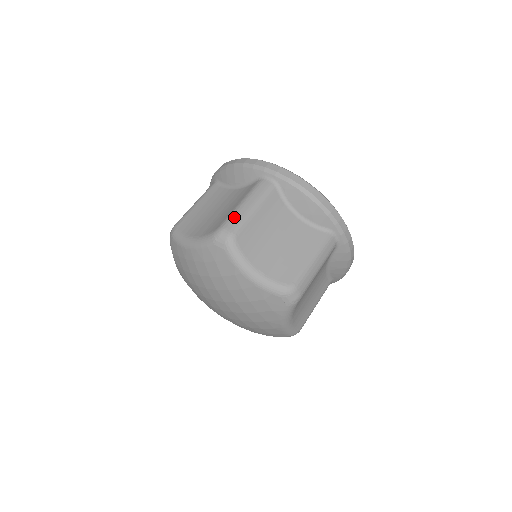
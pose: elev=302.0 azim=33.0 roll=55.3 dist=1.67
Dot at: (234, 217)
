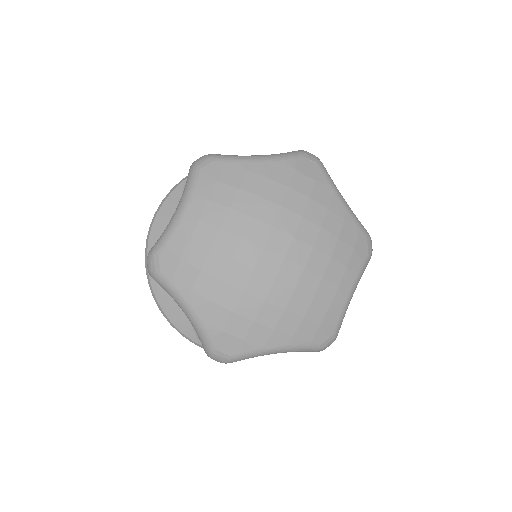
Dot at: occluded
